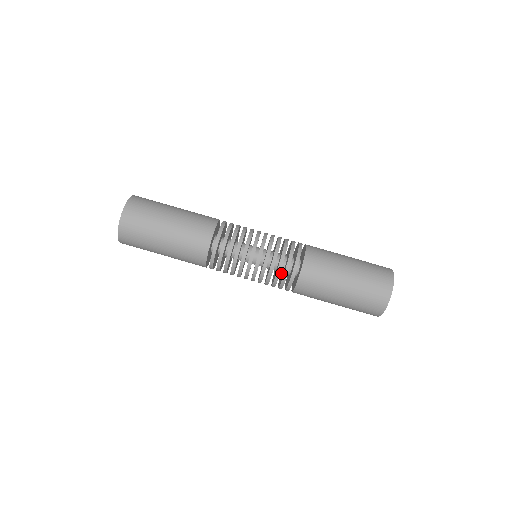
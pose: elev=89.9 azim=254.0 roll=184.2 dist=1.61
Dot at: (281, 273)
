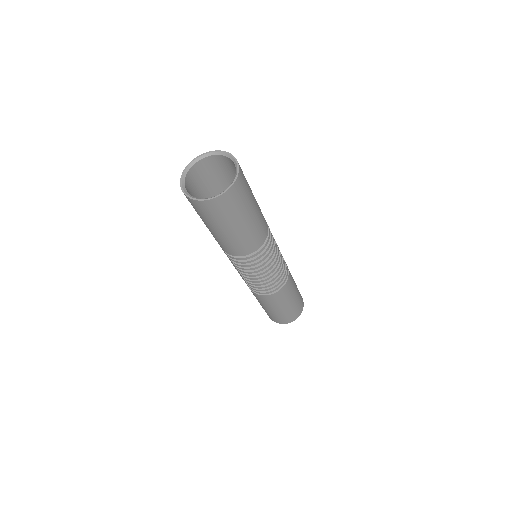
Dot at: occluded
